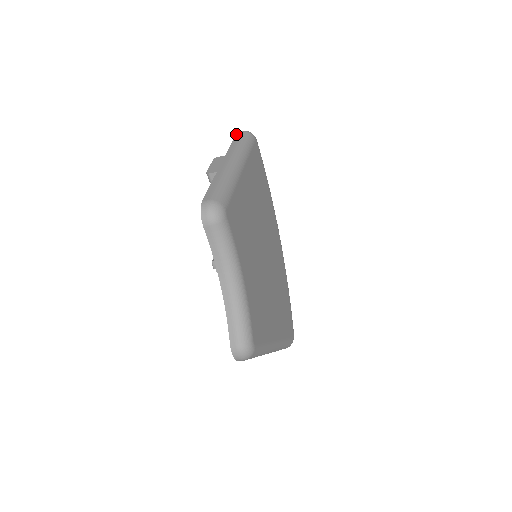
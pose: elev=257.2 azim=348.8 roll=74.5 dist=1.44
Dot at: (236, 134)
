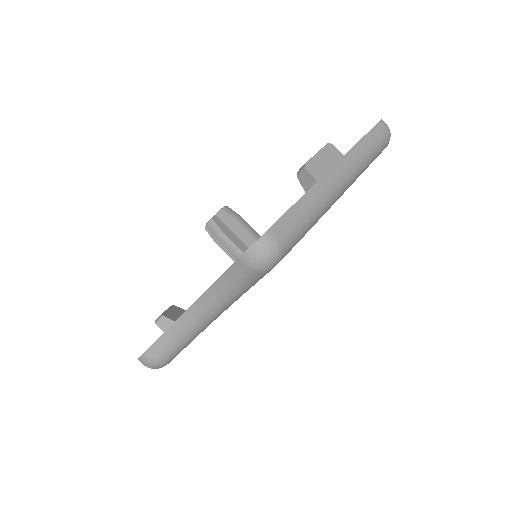
Dot at: (377, 124)
